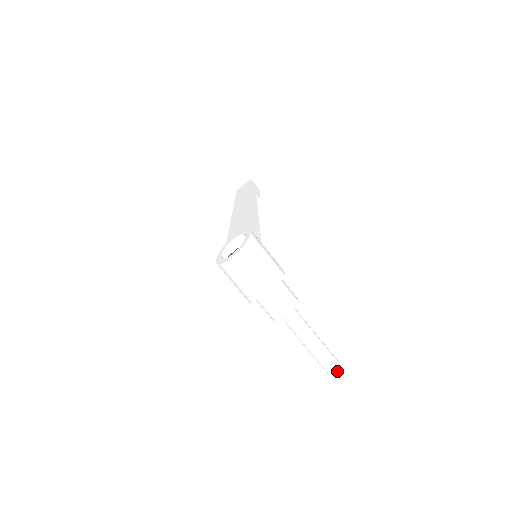
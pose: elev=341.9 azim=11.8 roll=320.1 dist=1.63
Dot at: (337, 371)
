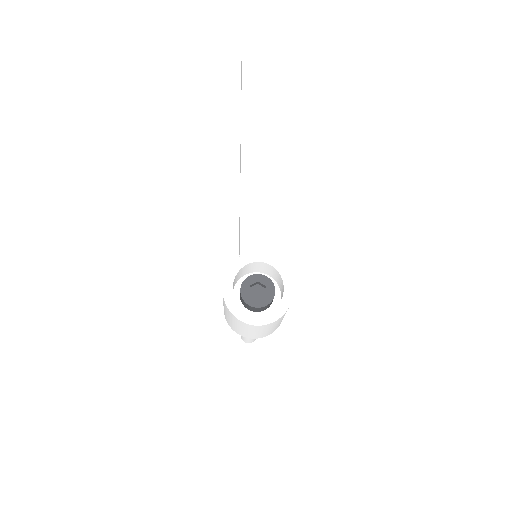
Dot at: occluded
